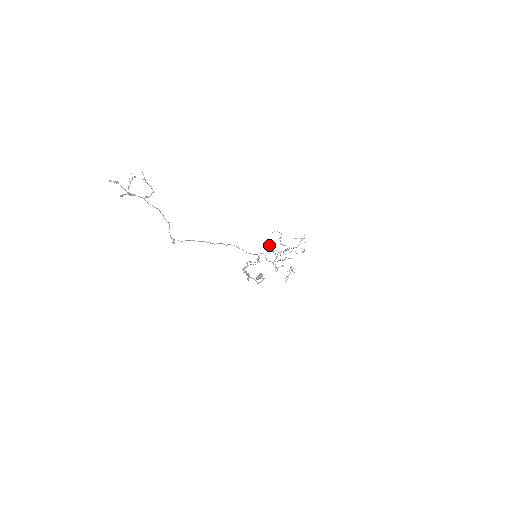
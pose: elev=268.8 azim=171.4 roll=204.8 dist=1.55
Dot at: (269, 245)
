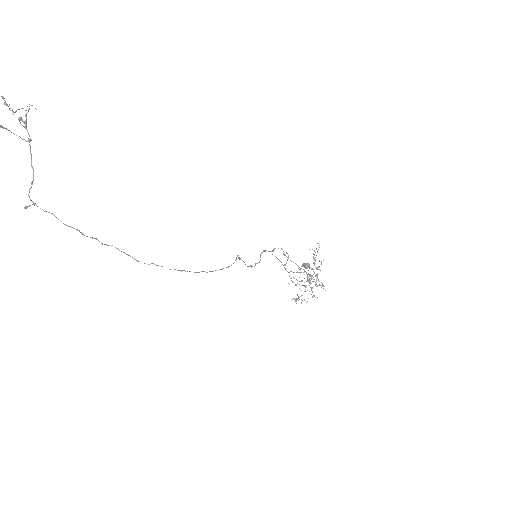
Dot at: (314, 251)
